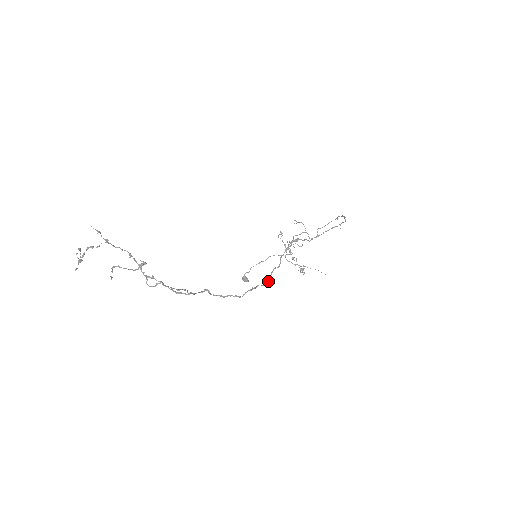
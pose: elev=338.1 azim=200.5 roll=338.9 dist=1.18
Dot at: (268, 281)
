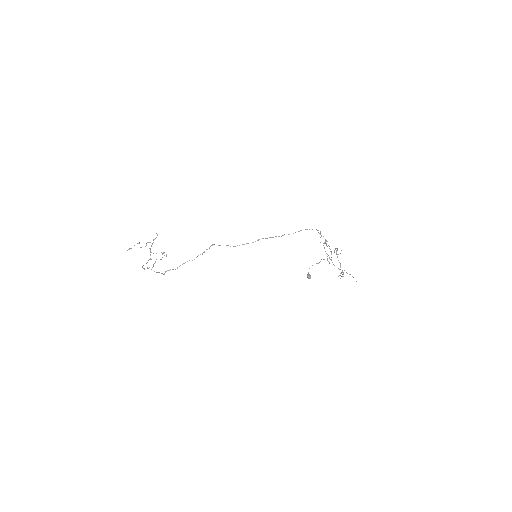
Dot at: (177, 267)
